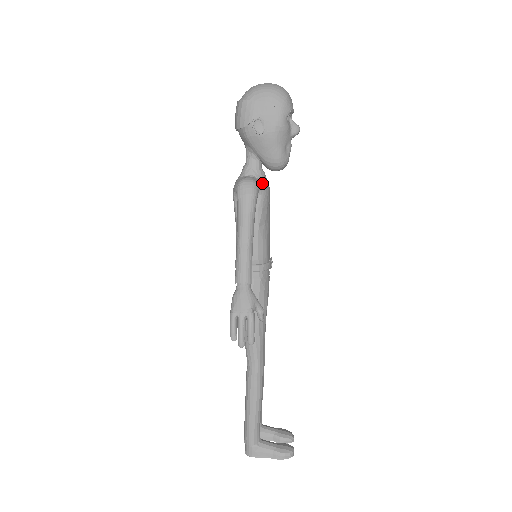
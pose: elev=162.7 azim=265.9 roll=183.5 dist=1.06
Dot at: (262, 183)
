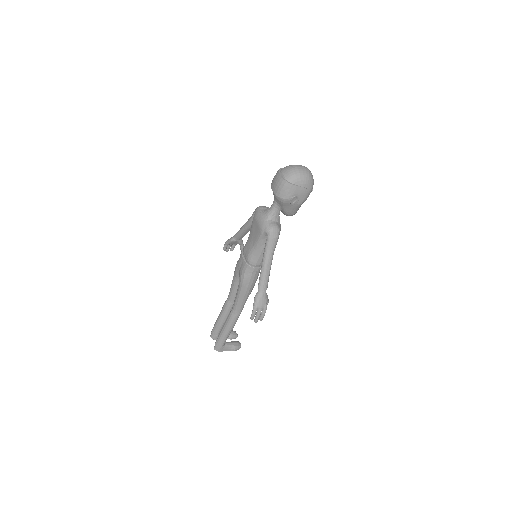
Dot at: (280, 225)
